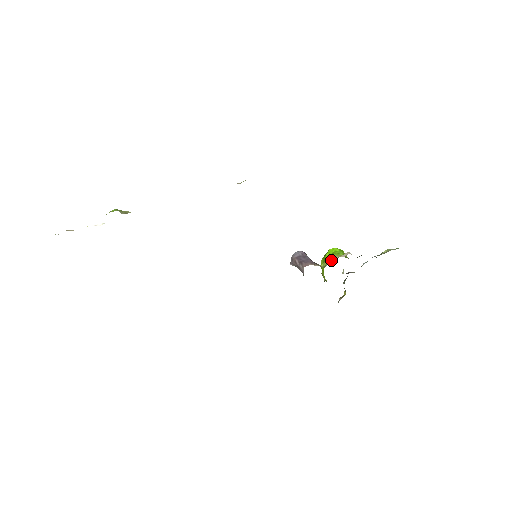
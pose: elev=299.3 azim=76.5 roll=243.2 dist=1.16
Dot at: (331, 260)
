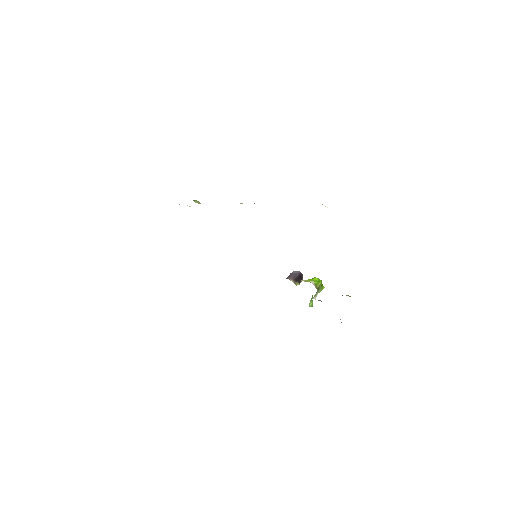
Dot at: occluded
